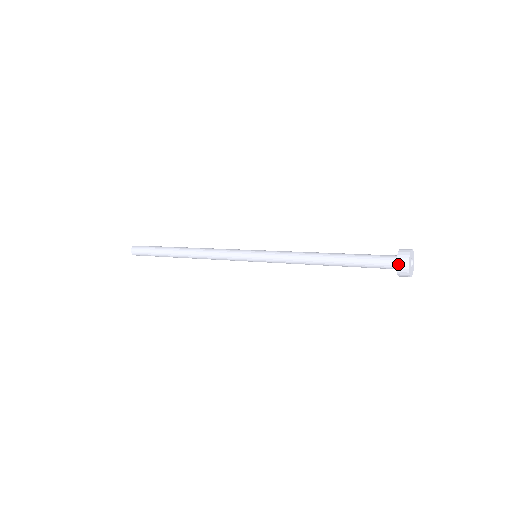
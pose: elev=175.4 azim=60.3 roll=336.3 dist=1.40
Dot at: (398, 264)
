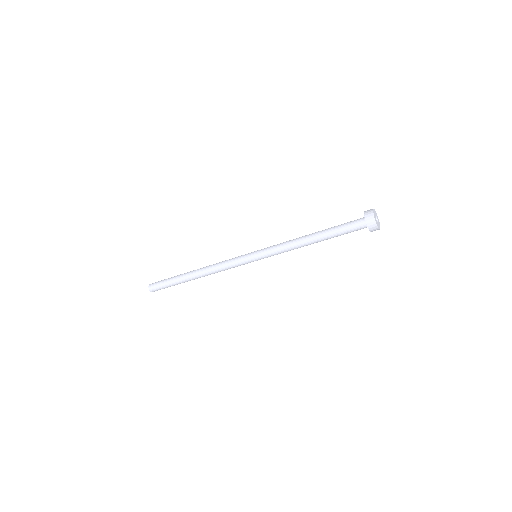
Dot at: (365, 214)
